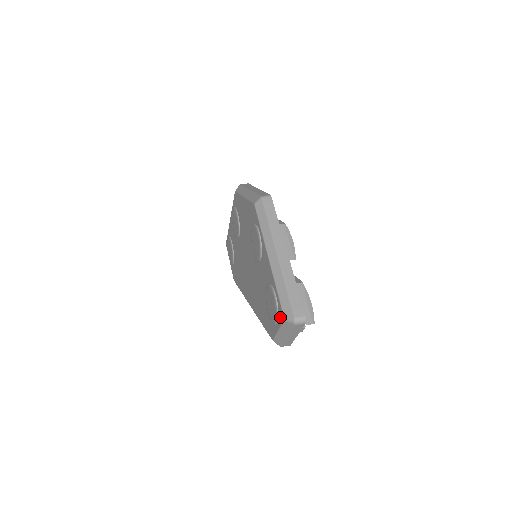
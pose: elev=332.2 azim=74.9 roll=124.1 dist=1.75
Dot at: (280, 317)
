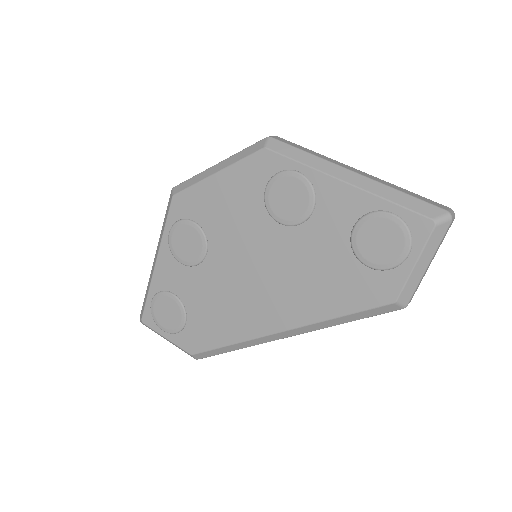
Dot at: (420, 232)
